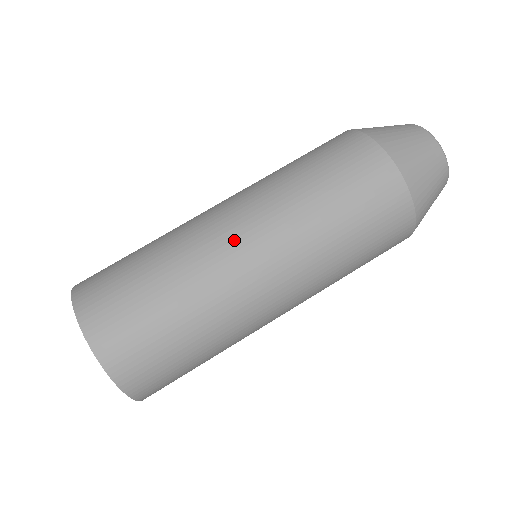
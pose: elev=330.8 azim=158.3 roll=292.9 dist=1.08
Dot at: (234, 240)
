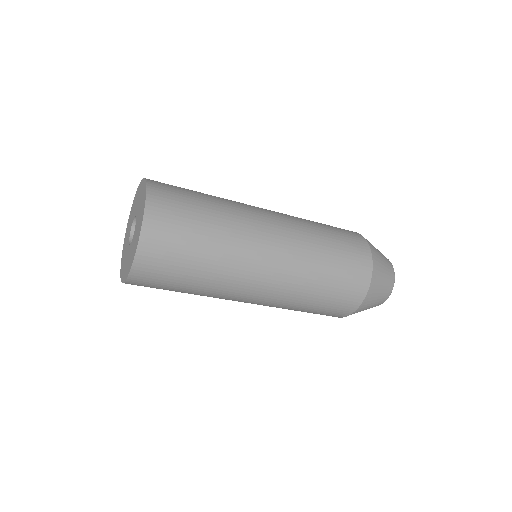
Dot at: (267, 226)
